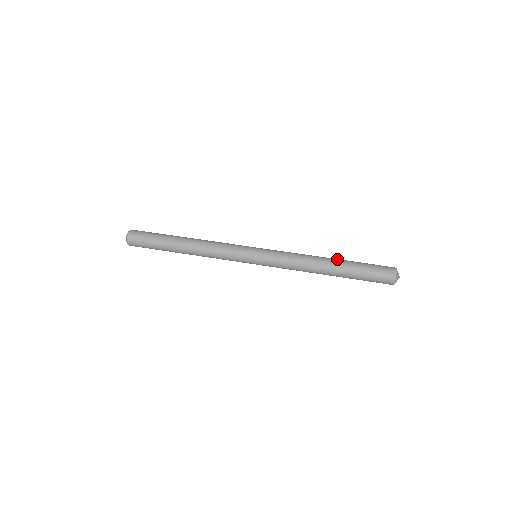
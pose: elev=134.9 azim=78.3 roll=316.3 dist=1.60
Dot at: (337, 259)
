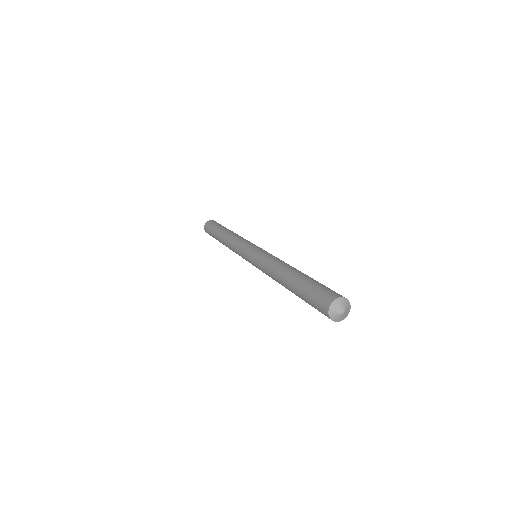
Dot at: (294, 273)
